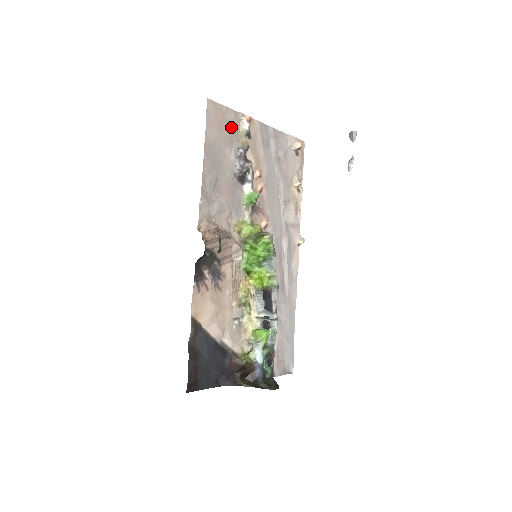
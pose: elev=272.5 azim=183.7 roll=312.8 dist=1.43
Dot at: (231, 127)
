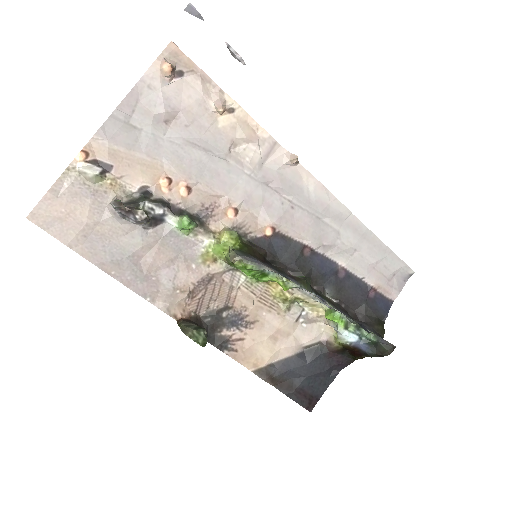
Dot at: (81, 196)
